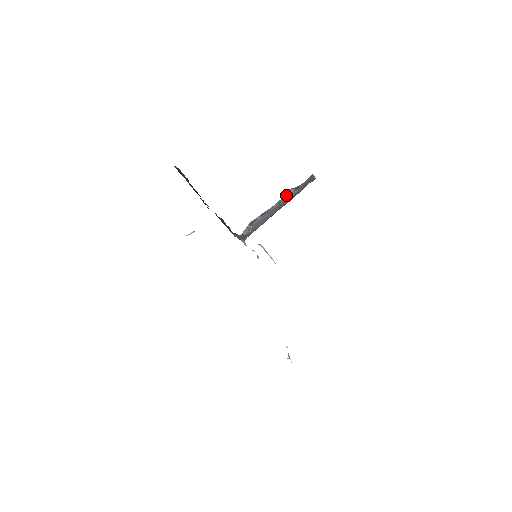
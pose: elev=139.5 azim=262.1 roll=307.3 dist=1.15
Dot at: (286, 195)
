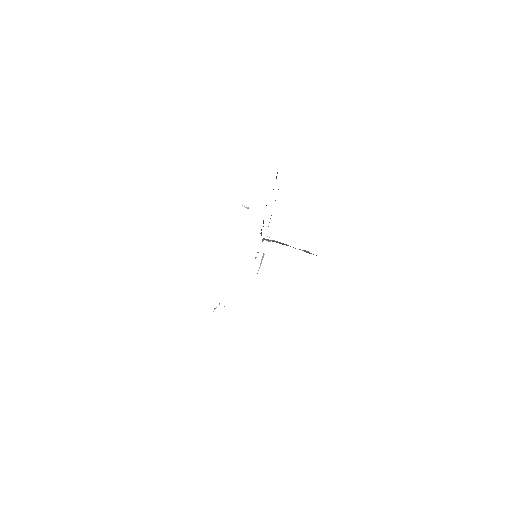
Dot at: occluded
